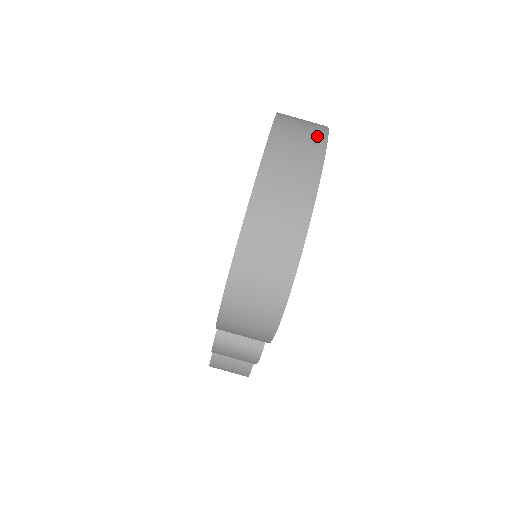
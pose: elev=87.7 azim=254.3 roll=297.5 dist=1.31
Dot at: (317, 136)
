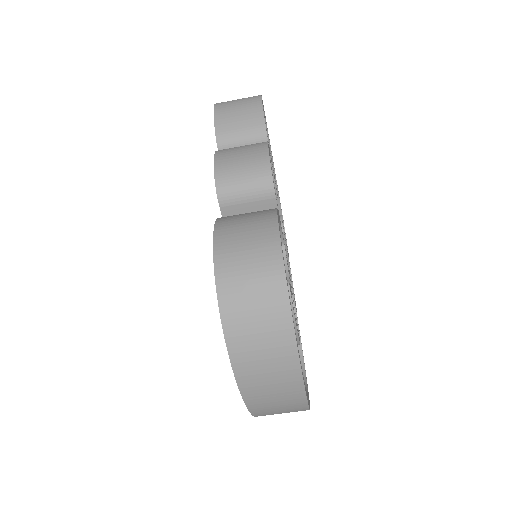
Dot at: (285, 355)
